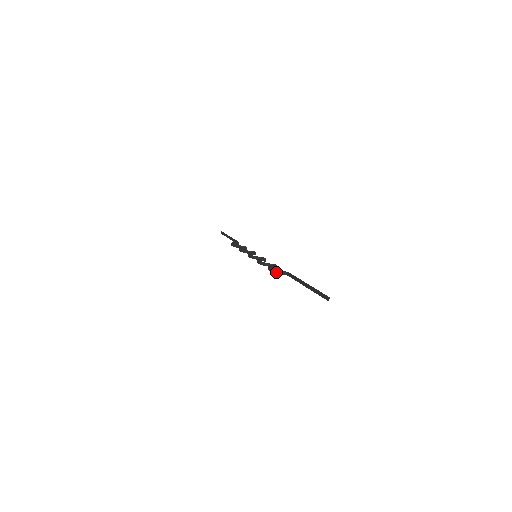
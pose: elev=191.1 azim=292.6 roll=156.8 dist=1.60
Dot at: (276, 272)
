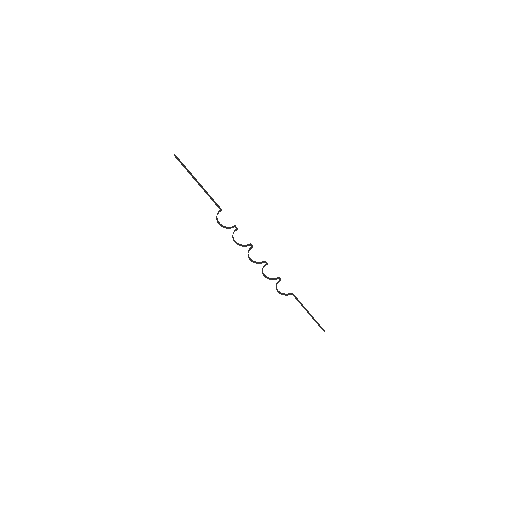
Dot at: (216, 217)
